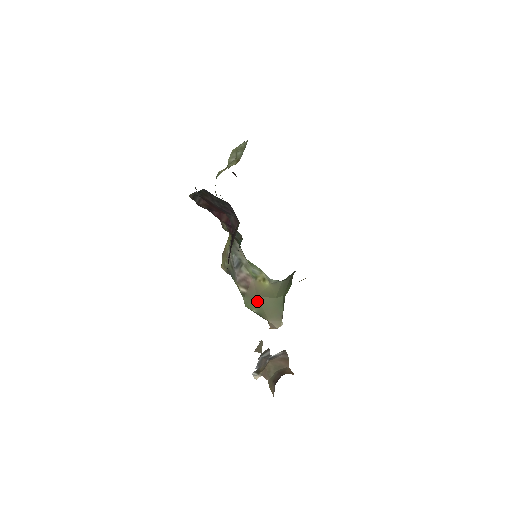
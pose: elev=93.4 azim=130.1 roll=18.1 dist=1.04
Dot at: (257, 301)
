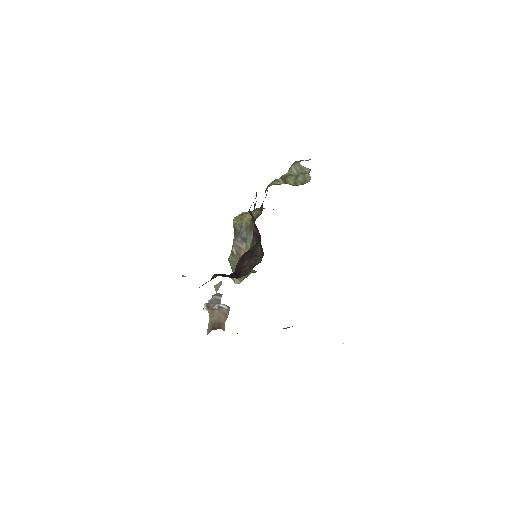
Dot at: occluded
